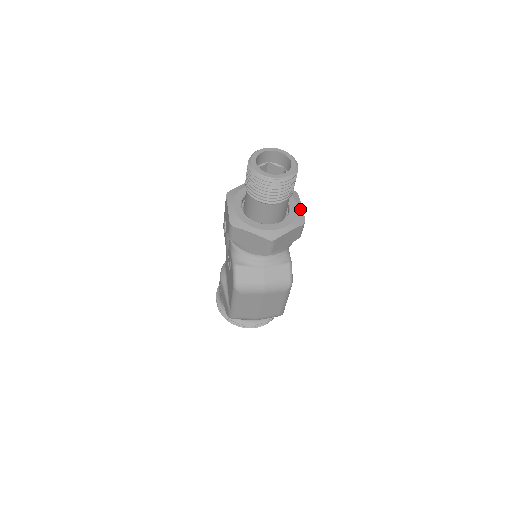
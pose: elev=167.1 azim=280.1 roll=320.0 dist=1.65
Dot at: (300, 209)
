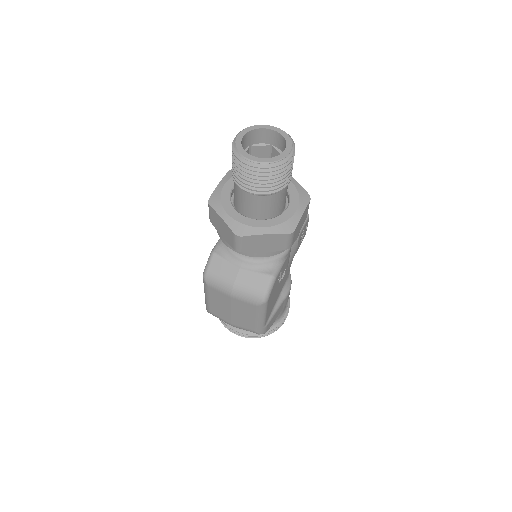
Dot at: (297, 216)
